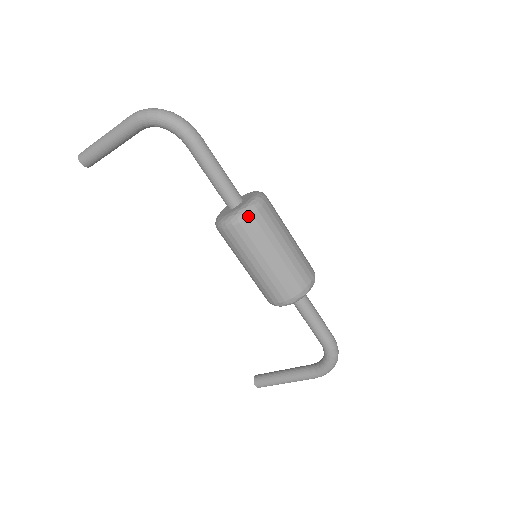
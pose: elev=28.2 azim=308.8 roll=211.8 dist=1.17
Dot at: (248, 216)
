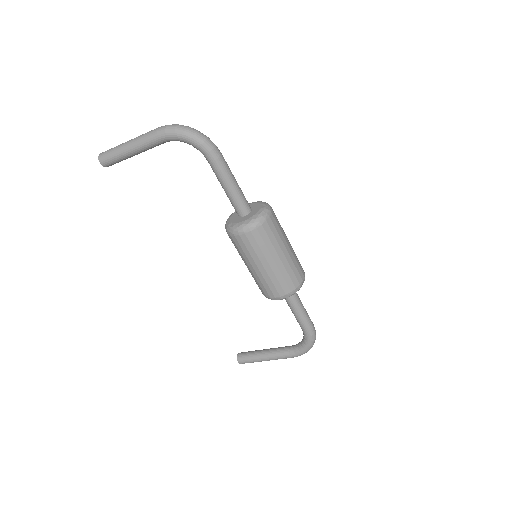
Dot at: (258, 226)
